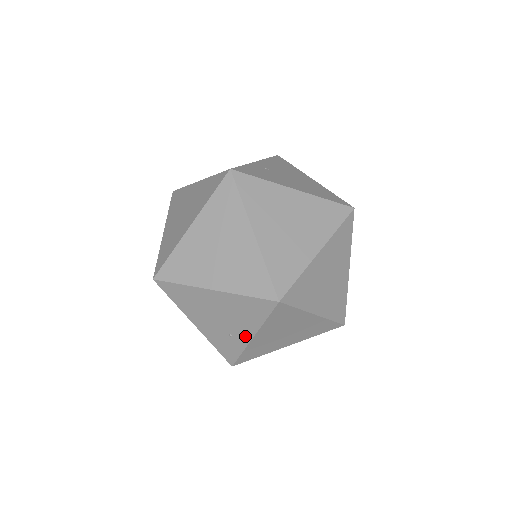
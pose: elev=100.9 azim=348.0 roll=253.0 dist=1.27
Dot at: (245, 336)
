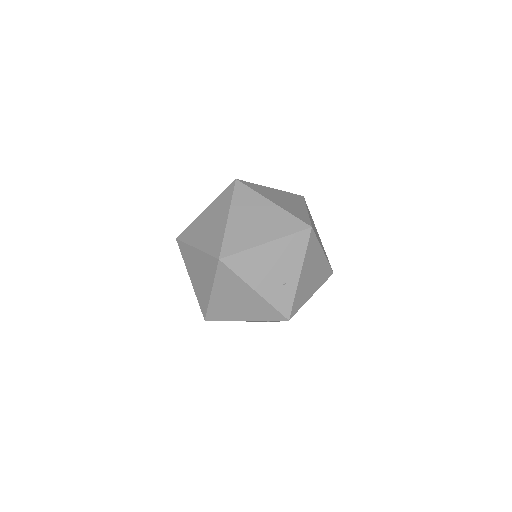
Dot at: (294, 277)
